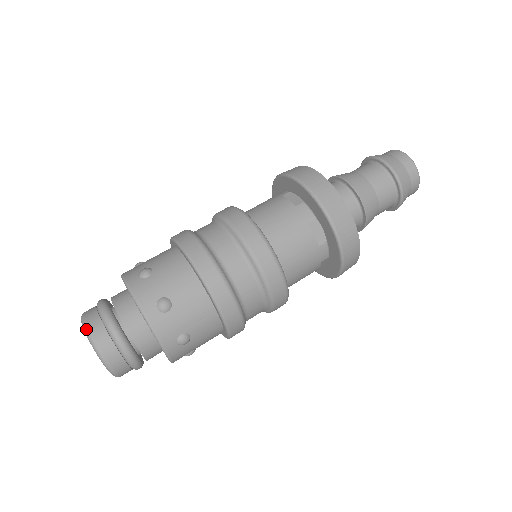
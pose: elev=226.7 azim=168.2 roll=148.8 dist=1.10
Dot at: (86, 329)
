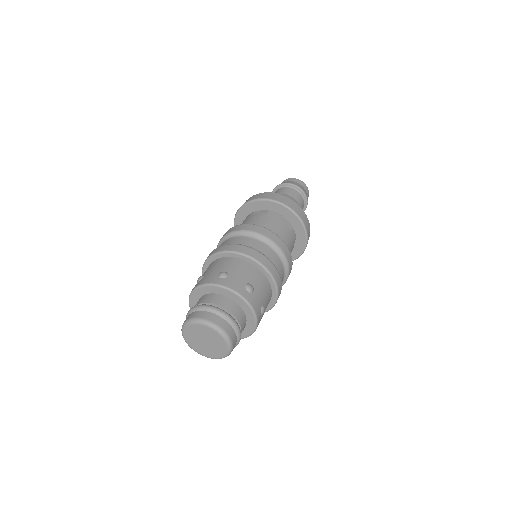
Dot at: (226, 335)
